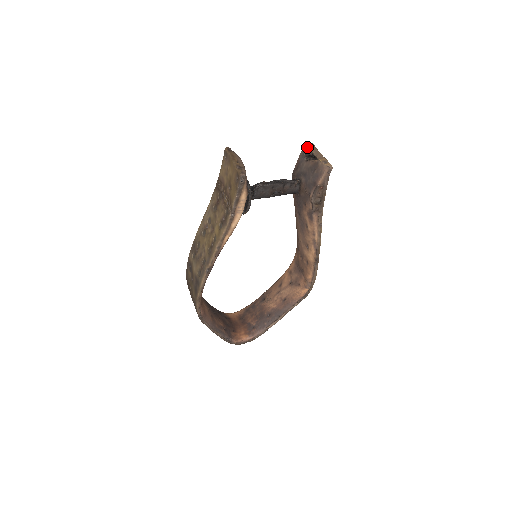
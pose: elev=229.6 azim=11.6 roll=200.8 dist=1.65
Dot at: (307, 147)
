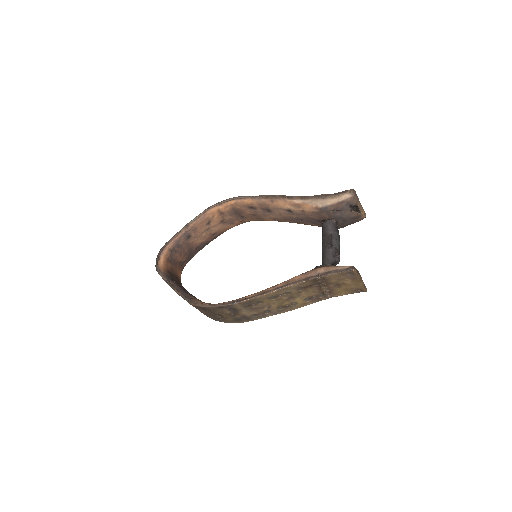
Dot at: (355, 200)
